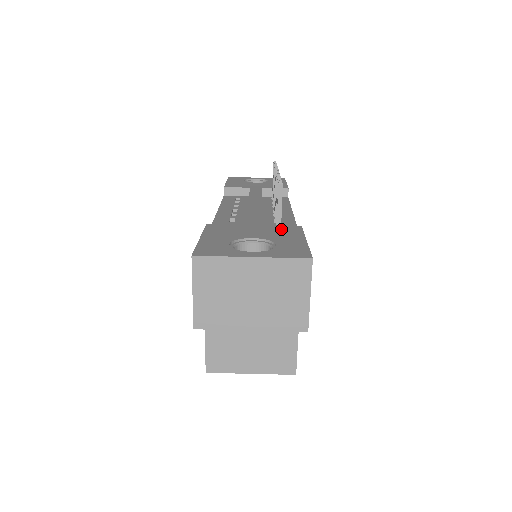
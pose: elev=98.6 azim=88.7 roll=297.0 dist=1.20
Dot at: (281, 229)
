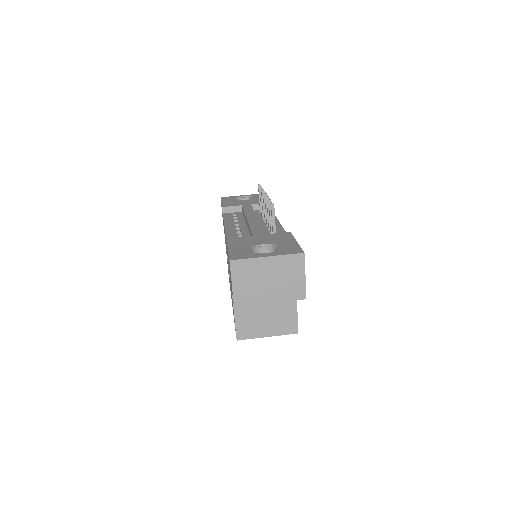
Dot at: (278, 236)
